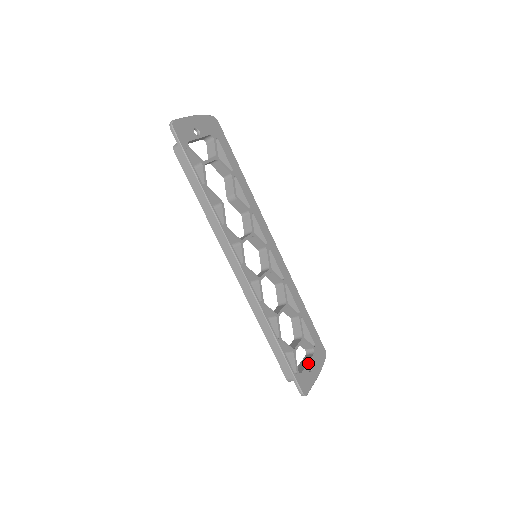
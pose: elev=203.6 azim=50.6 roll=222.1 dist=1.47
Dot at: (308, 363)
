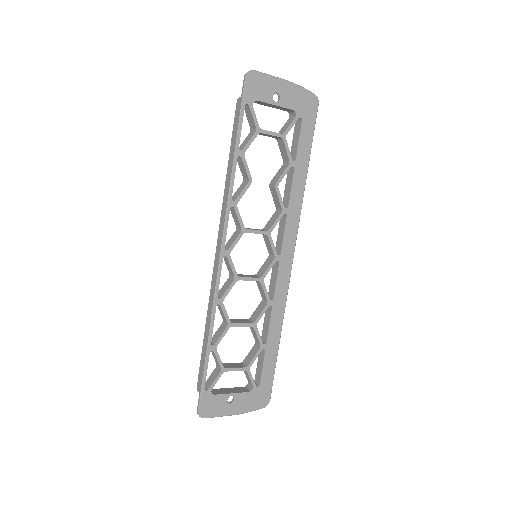
Dot at: (233, 394)
